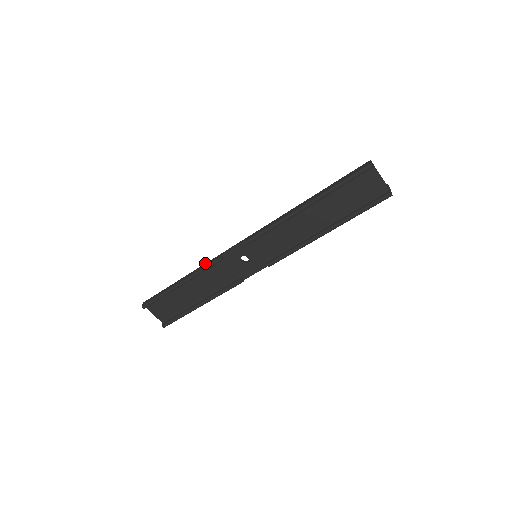
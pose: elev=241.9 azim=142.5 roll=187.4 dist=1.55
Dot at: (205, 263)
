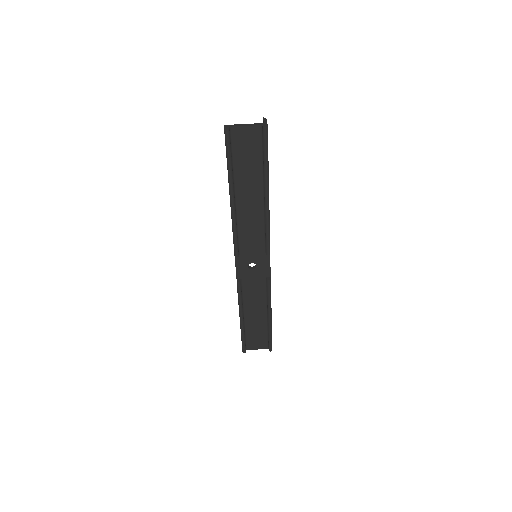
Dot at: occluded
